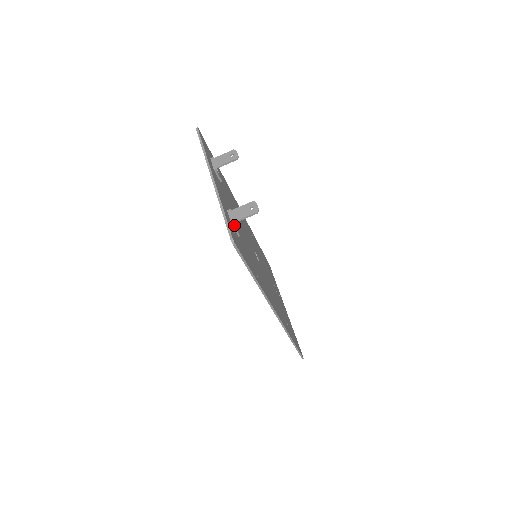
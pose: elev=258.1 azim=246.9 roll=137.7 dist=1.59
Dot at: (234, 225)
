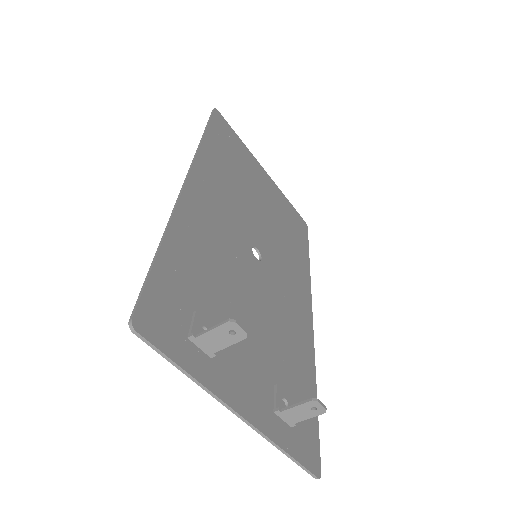
Dot at: (292, 421)
